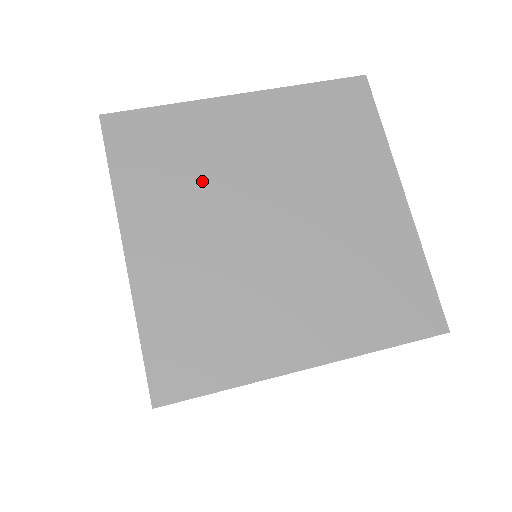
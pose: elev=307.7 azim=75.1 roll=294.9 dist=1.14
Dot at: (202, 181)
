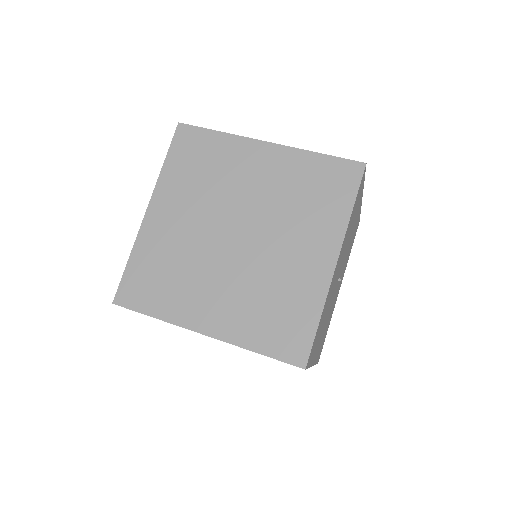
Dot at: (211, 189)
